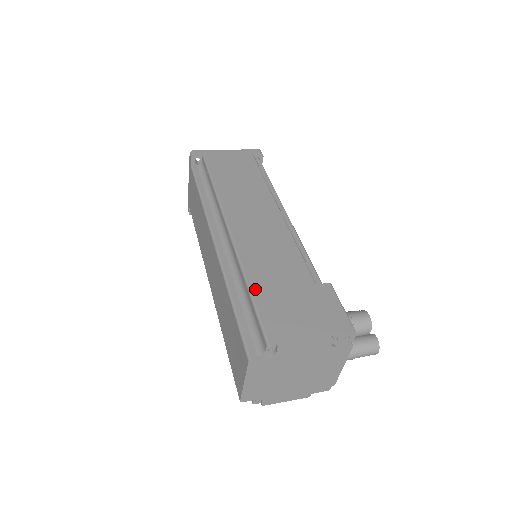
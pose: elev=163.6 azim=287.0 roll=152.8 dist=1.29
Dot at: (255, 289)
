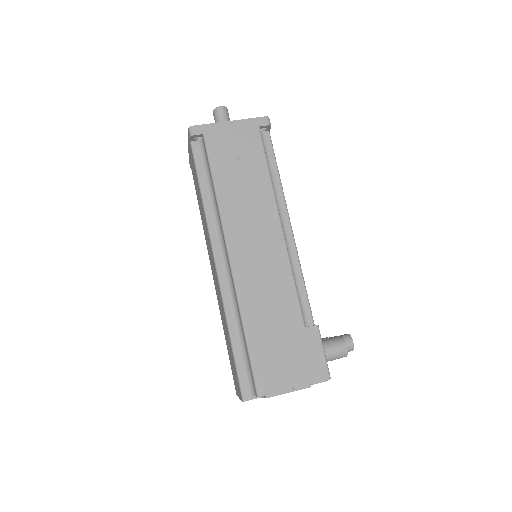
Dot at: (251, 337)
